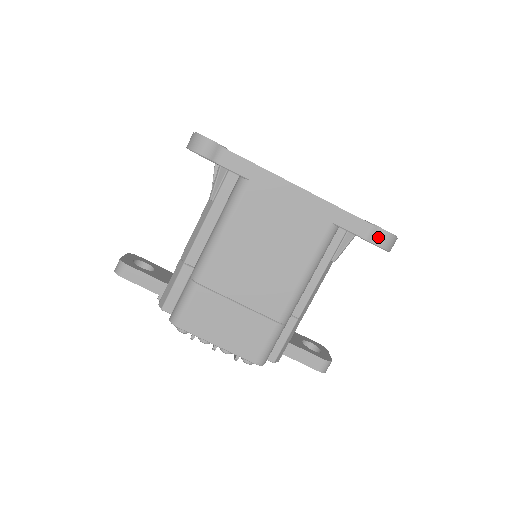
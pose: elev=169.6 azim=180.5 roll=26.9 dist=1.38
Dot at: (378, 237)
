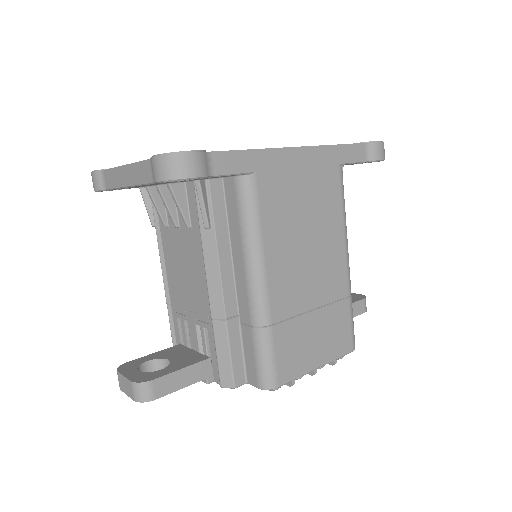
Dot at: (377, 151)
